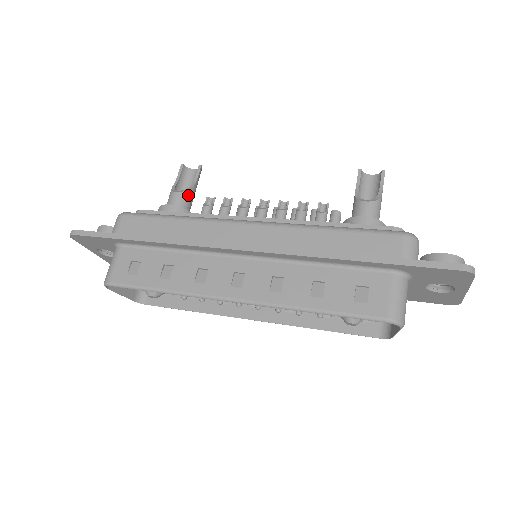
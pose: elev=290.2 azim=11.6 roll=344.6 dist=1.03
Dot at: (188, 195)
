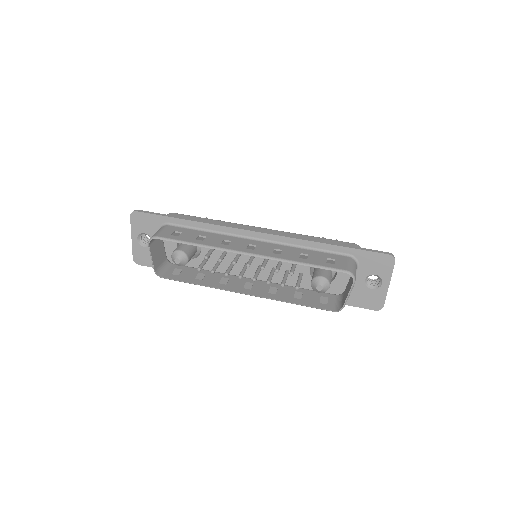
Dot at: occluded
